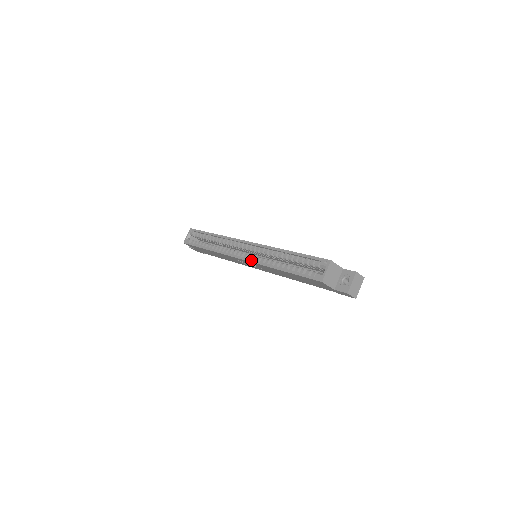
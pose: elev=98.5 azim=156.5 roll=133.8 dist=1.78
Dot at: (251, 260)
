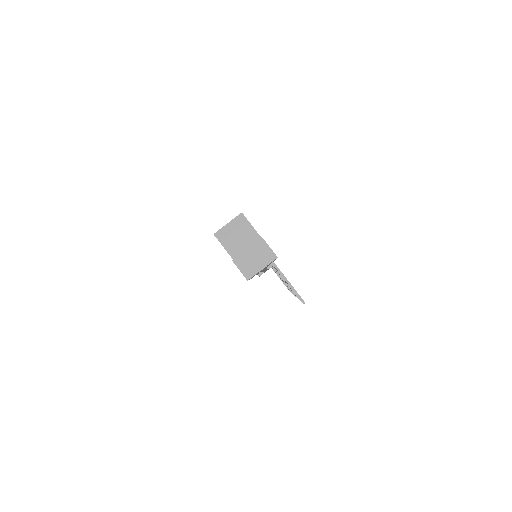
Dot at: occluded
